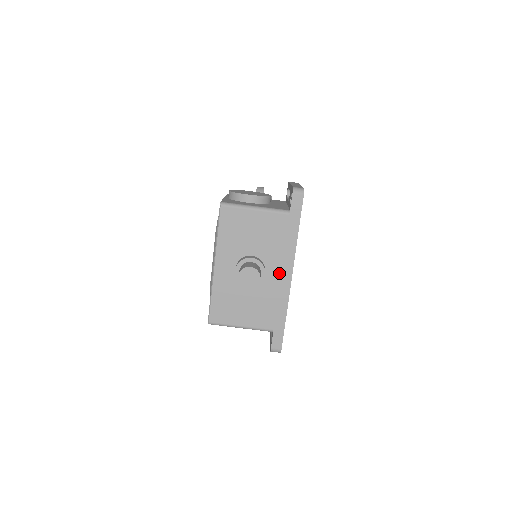
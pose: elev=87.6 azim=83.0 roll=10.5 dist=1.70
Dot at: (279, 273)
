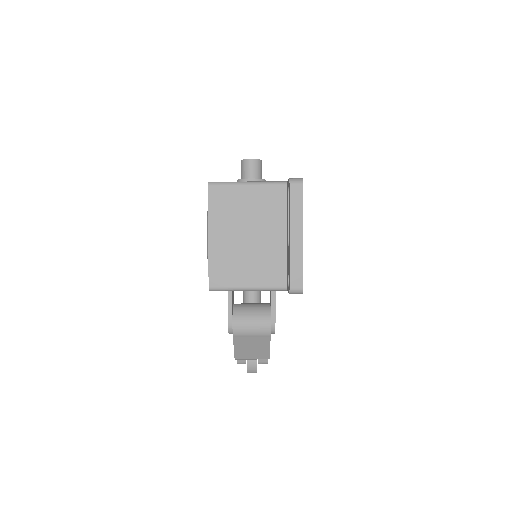
Dot at: occluded
